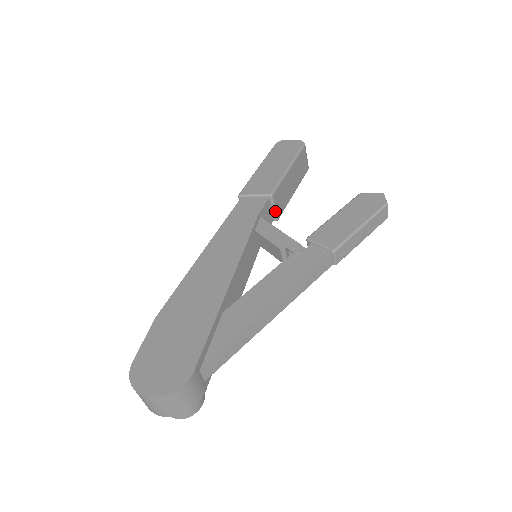
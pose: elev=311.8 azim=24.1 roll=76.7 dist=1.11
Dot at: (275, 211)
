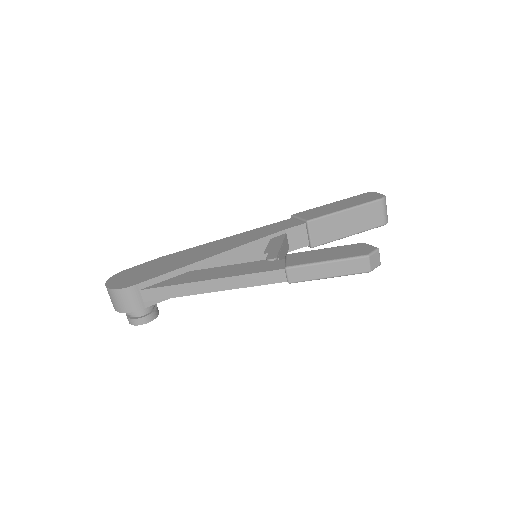
Dot at: (310, 238)
